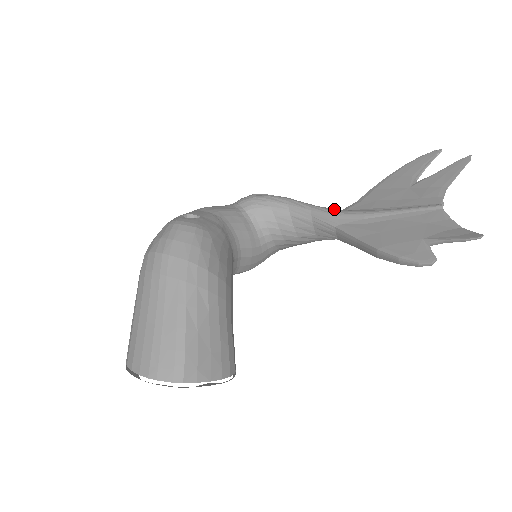
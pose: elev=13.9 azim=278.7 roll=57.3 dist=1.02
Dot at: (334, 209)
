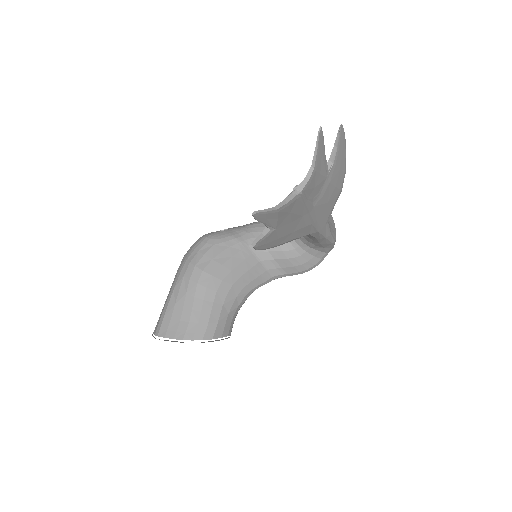
Dot at: occluded
